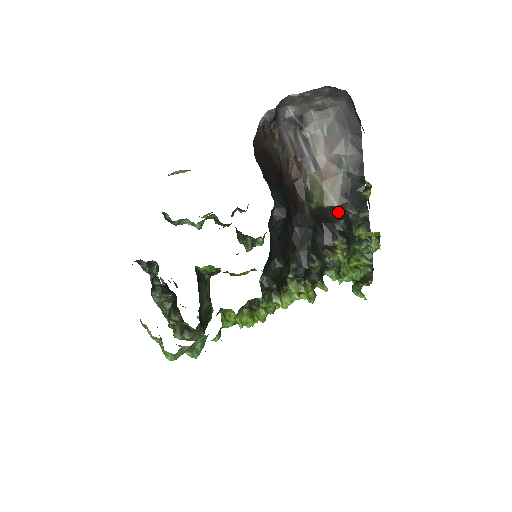
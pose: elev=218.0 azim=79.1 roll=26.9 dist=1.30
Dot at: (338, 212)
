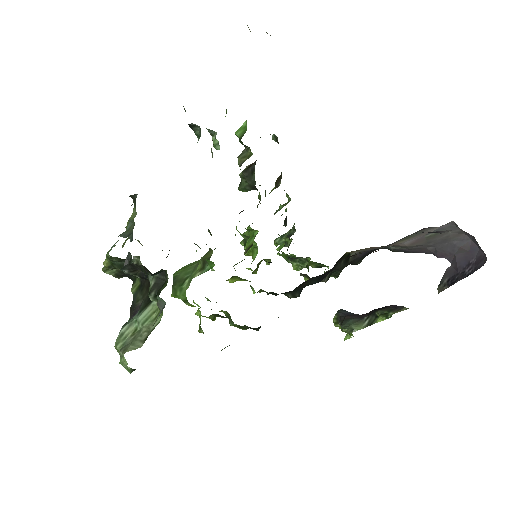
Dot at: (347, 261)
